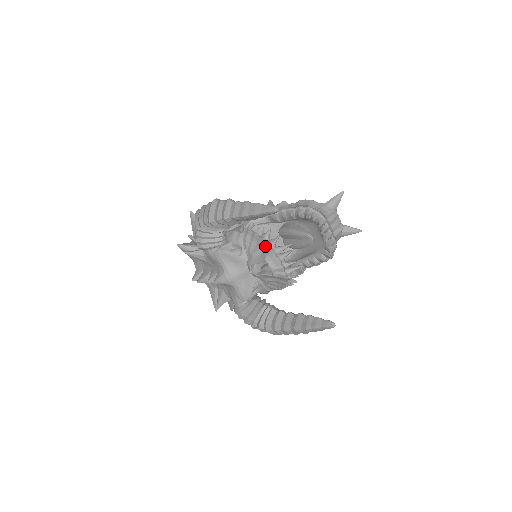
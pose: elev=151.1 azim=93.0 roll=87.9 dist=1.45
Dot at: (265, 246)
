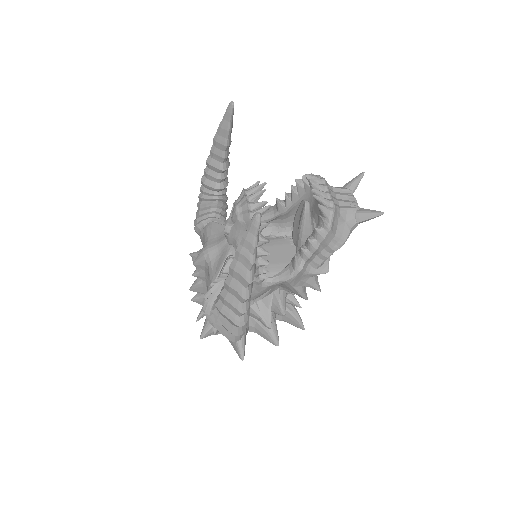
Dot at: occluded
